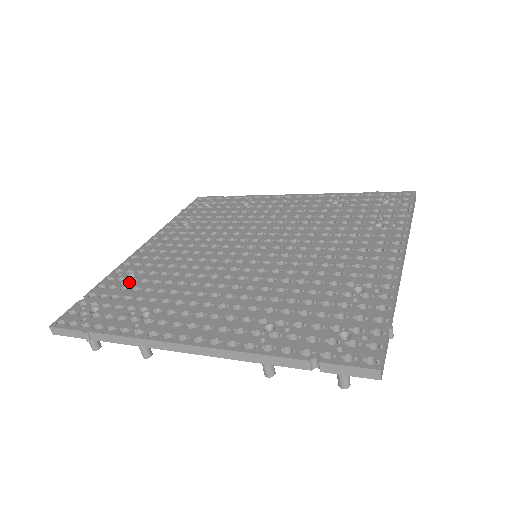
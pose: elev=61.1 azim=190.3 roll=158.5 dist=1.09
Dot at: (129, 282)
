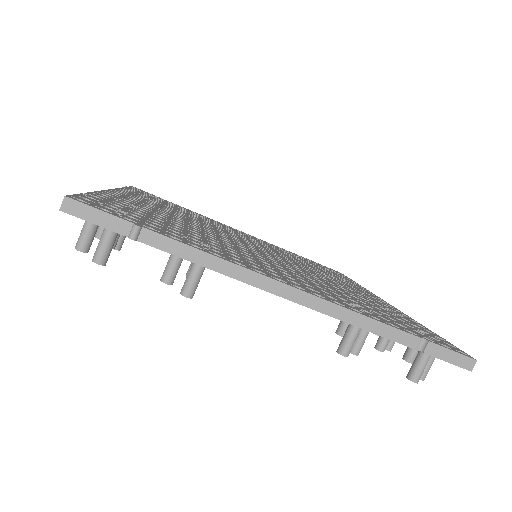
Dot at: (140, 210)
